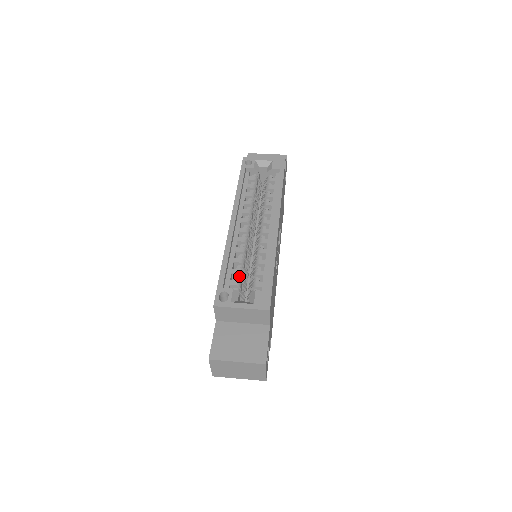
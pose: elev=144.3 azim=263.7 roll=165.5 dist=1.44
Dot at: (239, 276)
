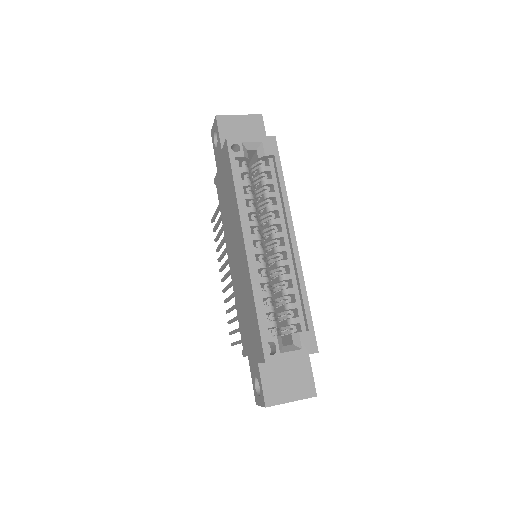
Dot at: (272, 313)
